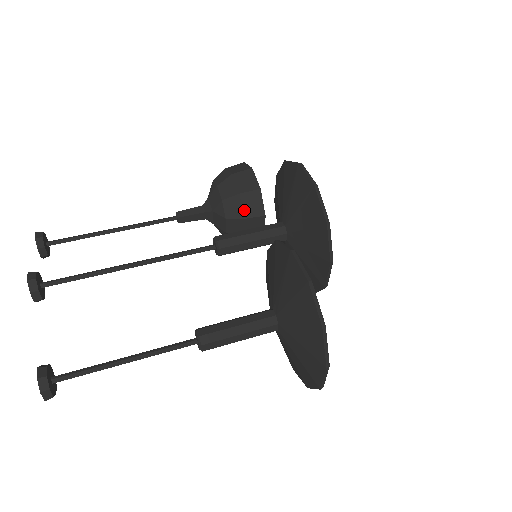
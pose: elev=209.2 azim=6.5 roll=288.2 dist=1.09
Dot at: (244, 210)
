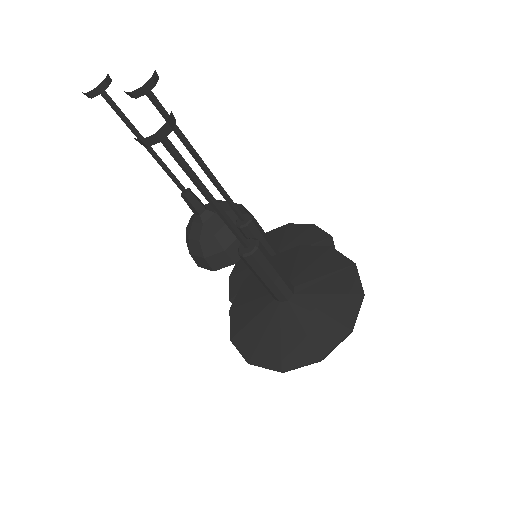
Dot at: occluded
